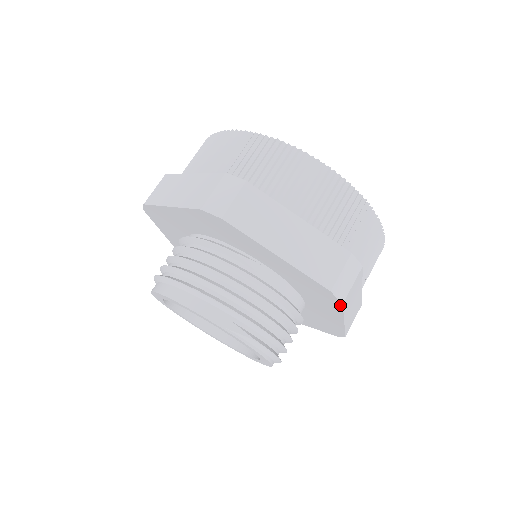
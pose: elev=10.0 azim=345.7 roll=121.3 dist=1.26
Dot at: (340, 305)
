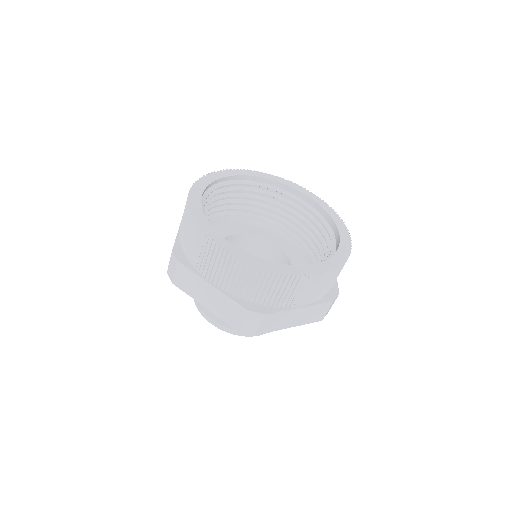
Dot at: occluded
